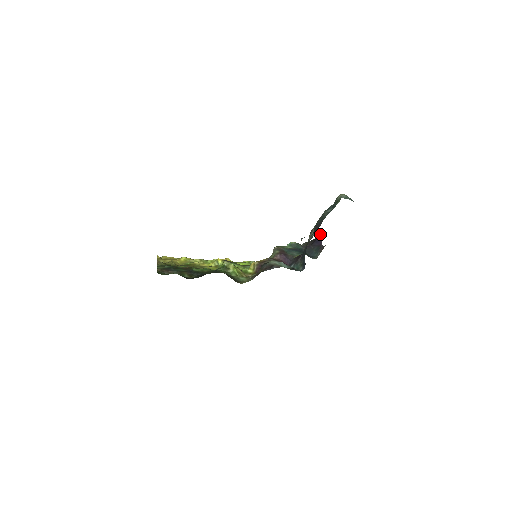
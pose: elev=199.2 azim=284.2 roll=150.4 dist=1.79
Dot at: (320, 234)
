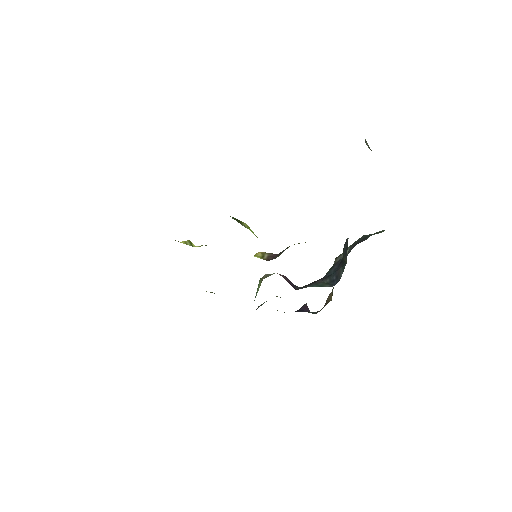
Dot at: (306, 304)
